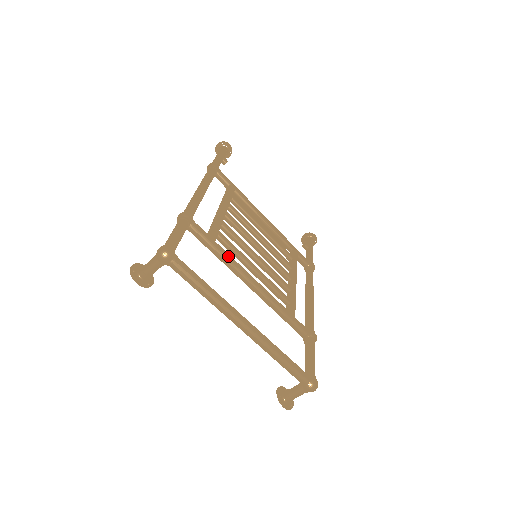
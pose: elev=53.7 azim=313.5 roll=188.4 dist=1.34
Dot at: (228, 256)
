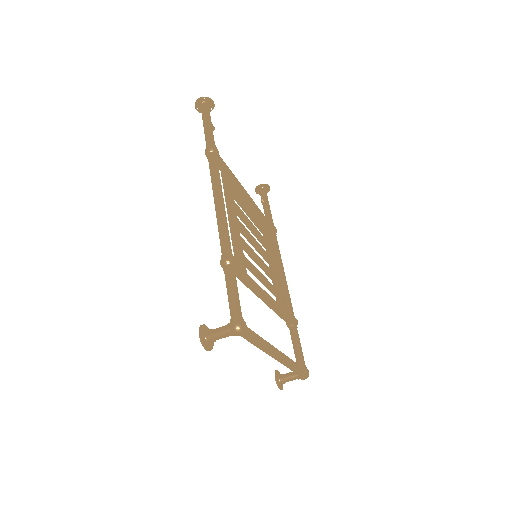
Dot at: (255, 284)
